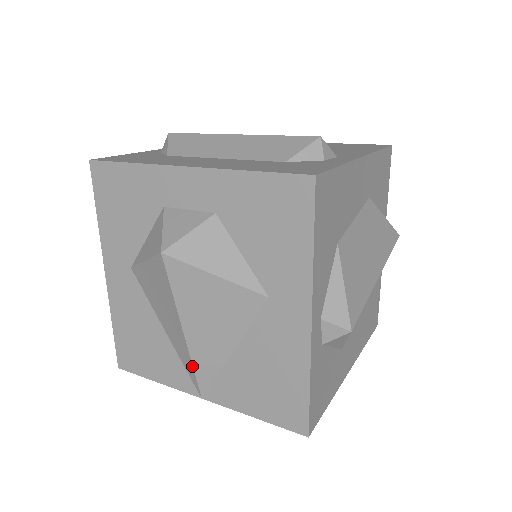
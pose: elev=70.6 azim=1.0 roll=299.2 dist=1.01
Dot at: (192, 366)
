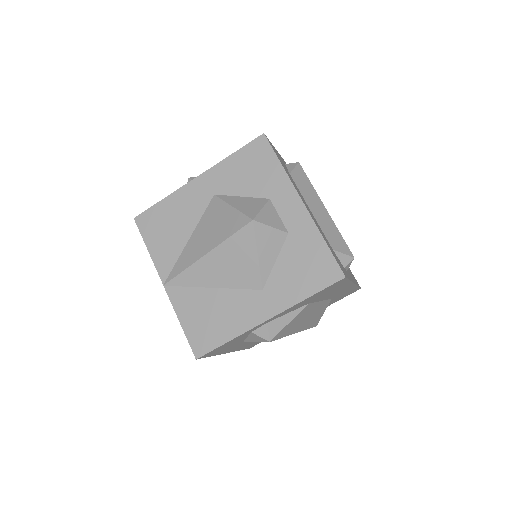
Dot at: (184, 269)
